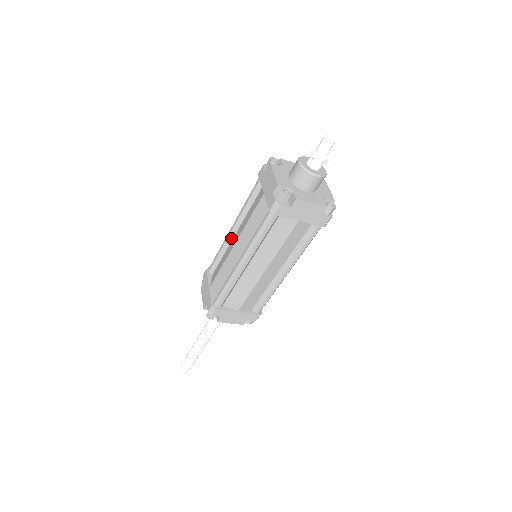
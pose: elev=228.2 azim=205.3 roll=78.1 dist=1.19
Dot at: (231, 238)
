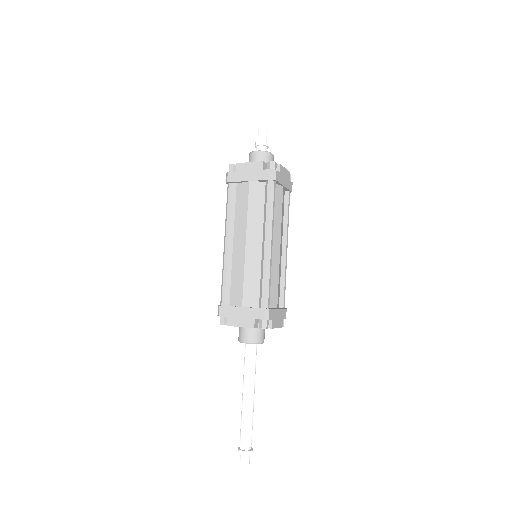
Dot at: (231, 252)
